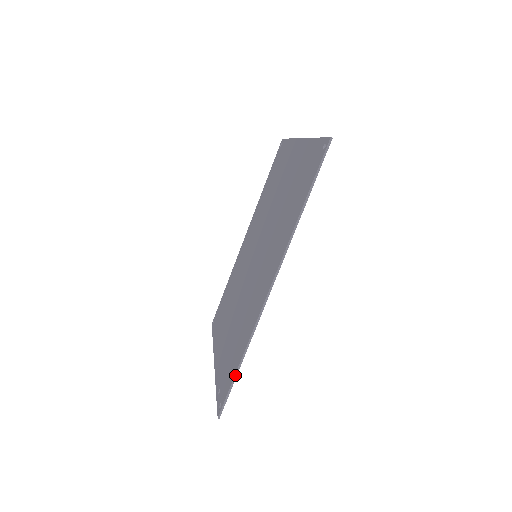
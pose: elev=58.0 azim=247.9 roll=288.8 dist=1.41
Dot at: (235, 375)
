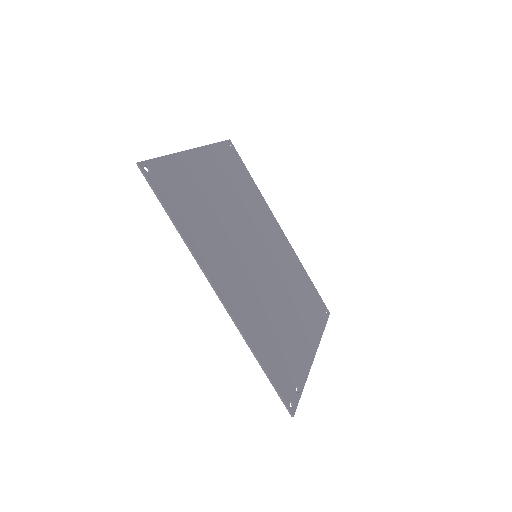
Dot at: (267, 377)
